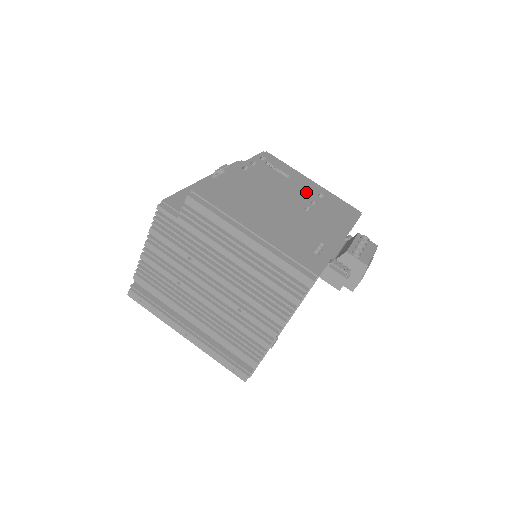
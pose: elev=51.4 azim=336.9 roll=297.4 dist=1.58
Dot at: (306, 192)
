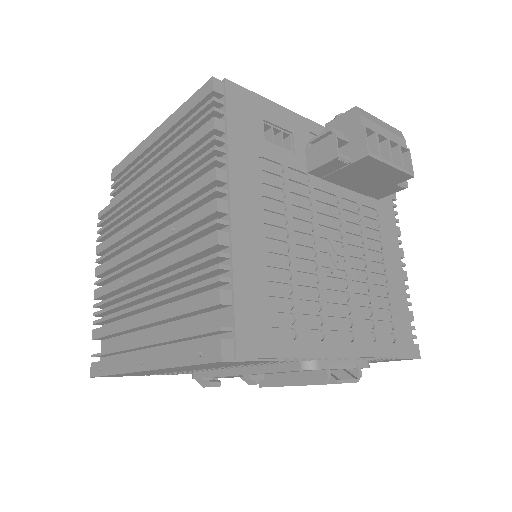
Dot at: occluded
